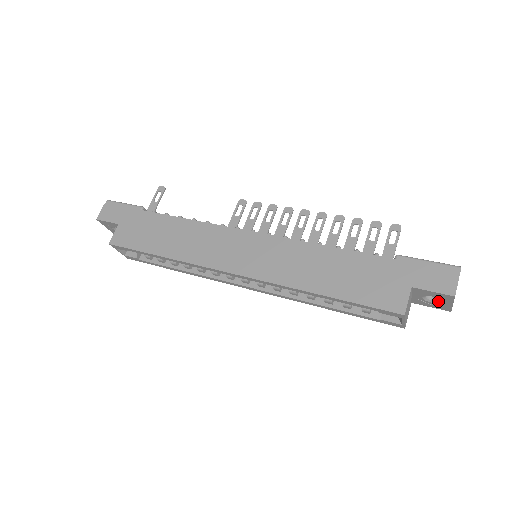
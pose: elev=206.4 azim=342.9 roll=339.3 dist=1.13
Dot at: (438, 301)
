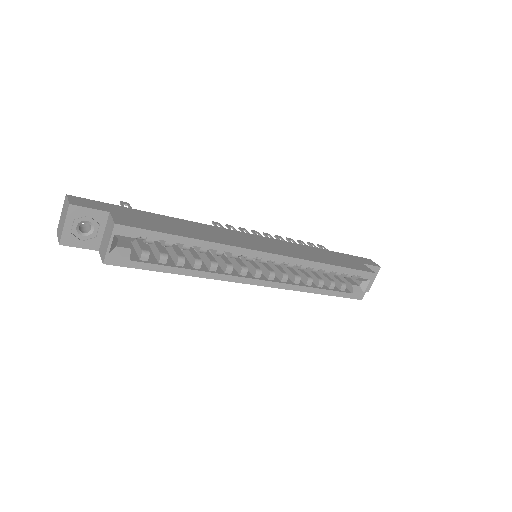
Dot at: occluded
